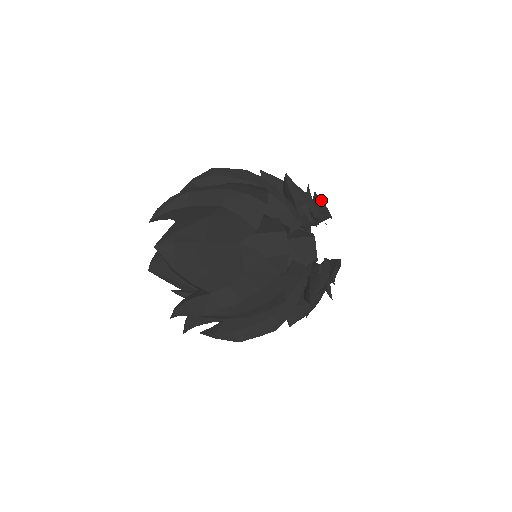
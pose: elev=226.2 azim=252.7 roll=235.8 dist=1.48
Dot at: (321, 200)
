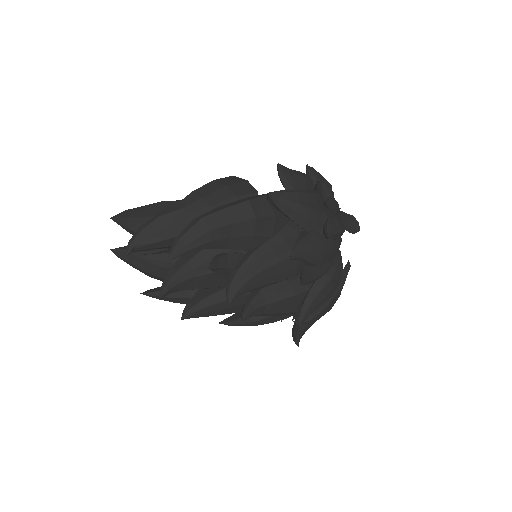
Dot at: occluded
